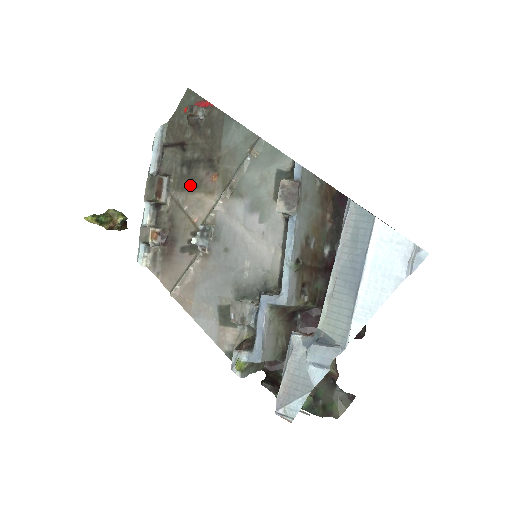
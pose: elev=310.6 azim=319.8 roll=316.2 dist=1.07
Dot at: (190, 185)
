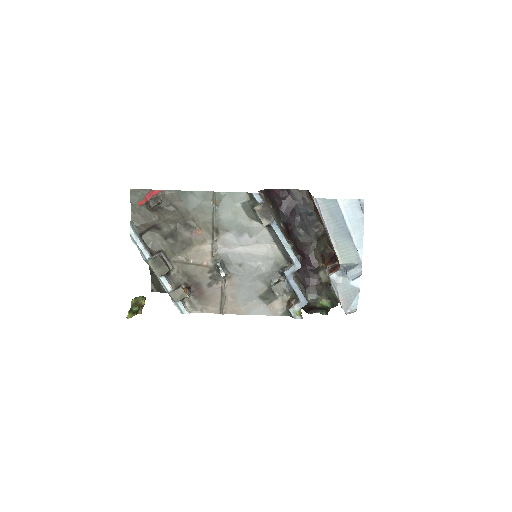
Dot at: (183, 247)
